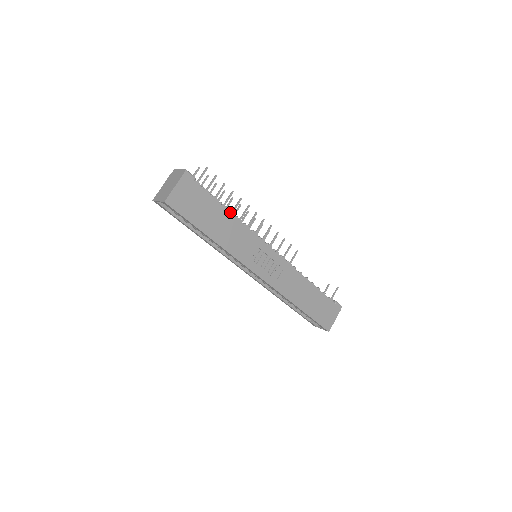
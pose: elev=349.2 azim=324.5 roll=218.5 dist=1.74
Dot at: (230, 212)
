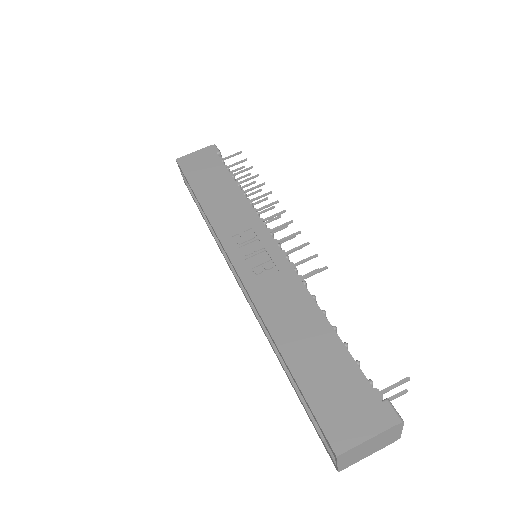
Dot at: (238, 184)
